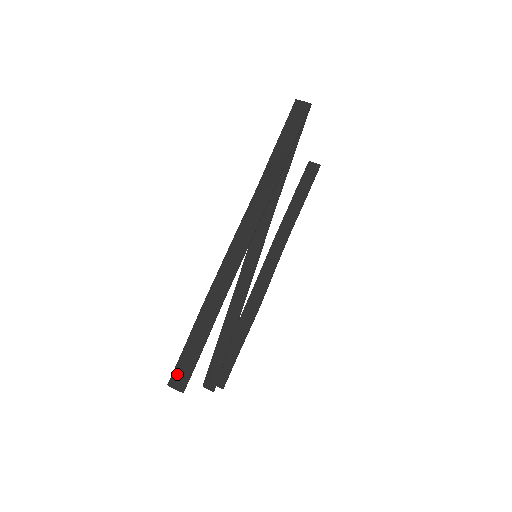
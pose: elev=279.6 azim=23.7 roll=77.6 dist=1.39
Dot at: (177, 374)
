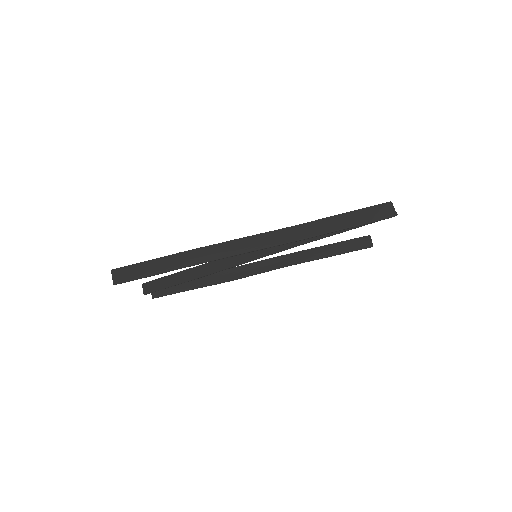
Dot at: (123, 271)
